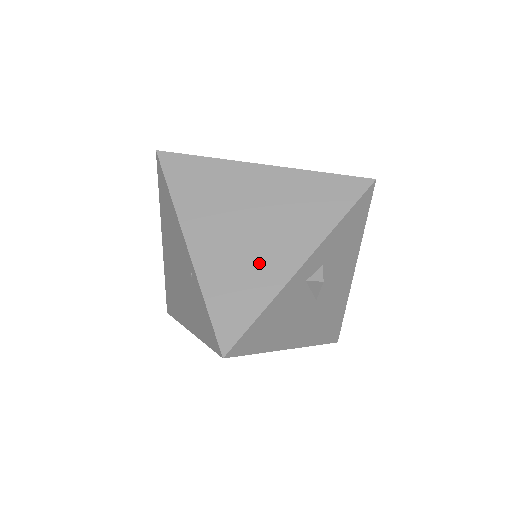
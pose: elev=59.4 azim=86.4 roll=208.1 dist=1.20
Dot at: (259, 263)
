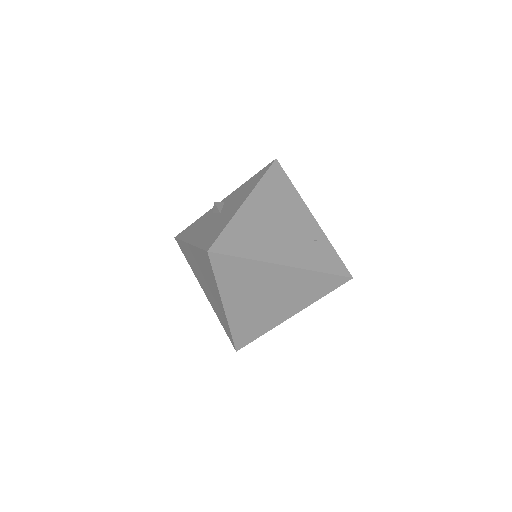
Dot at: (266, 317)
